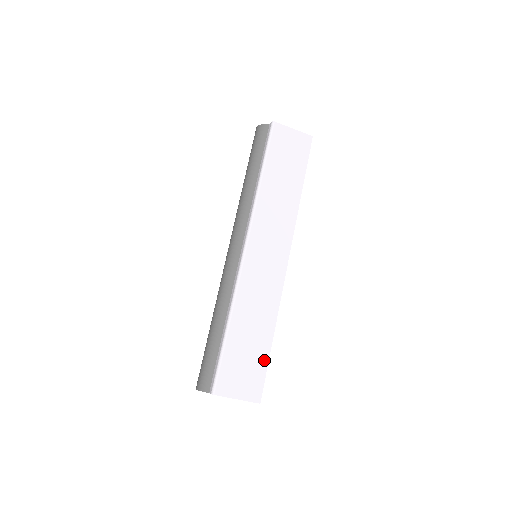
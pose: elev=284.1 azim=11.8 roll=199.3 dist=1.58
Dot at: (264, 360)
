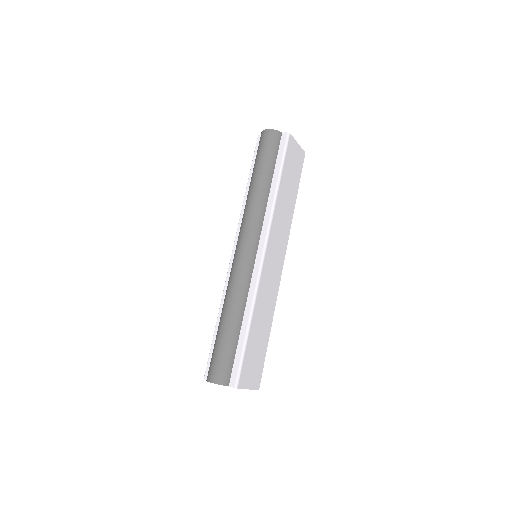
Dot at: (264, 353)
